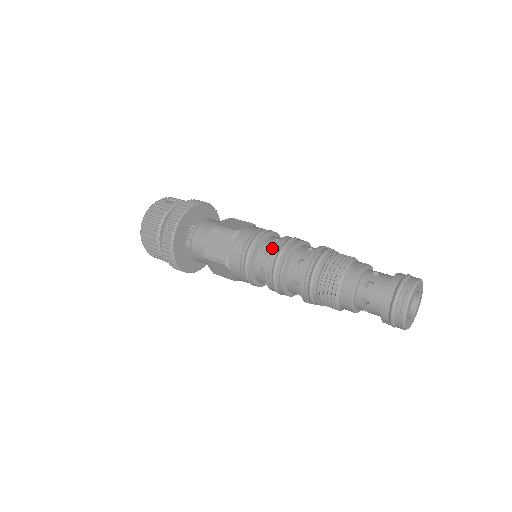
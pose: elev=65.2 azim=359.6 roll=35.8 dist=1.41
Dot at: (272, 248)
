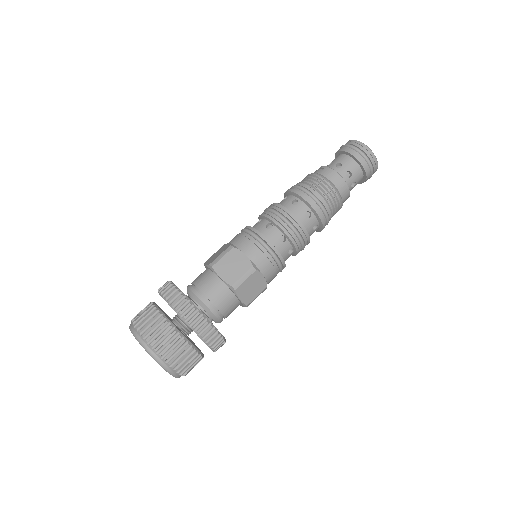
Dot at: (269, 219)
